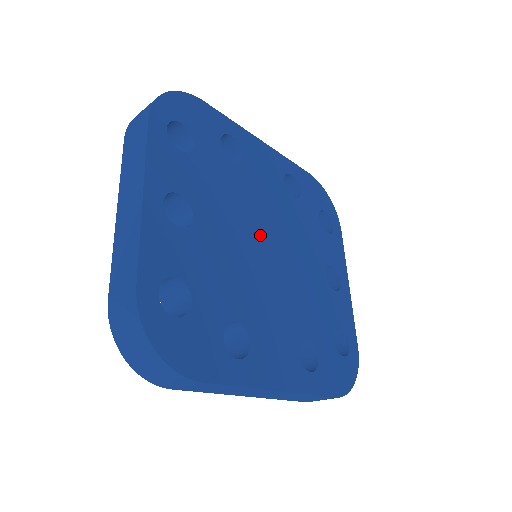
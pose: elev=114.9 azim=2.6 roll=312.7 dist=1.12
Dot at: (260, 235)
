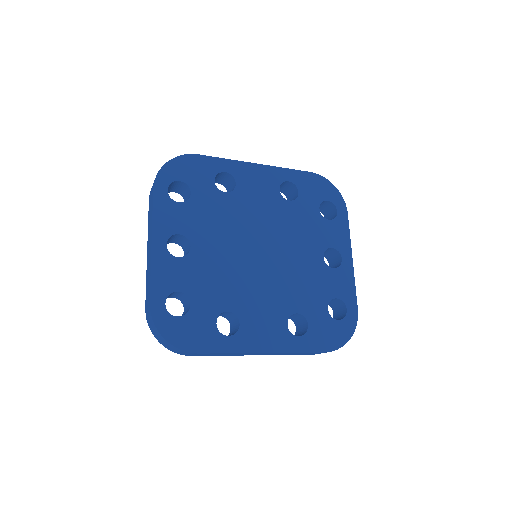
Dot at: (252, 243)
